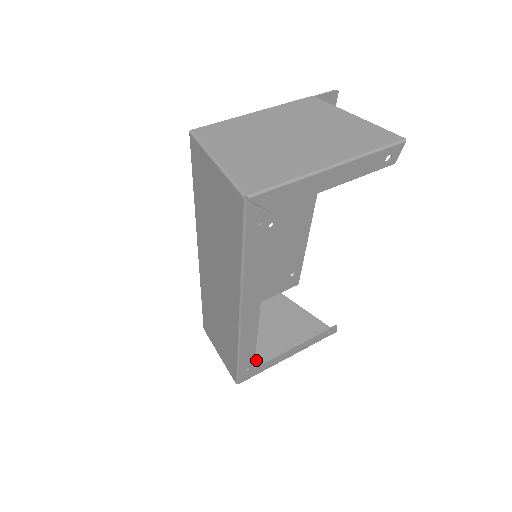
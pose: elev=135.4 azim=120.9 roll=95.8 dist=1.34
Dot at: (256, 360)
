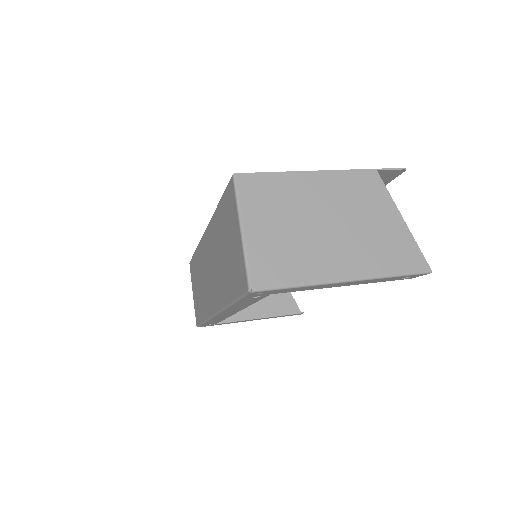
Dot at: occluded
